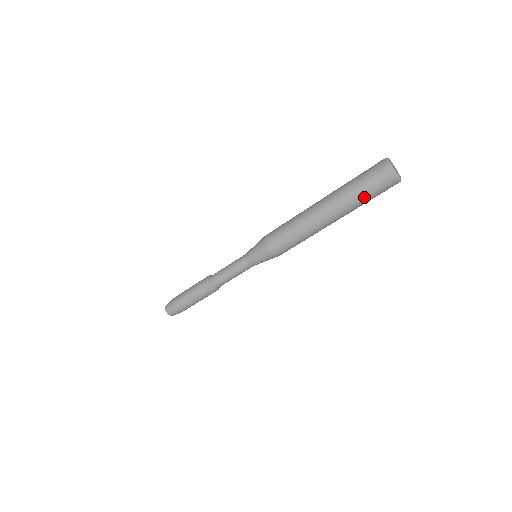
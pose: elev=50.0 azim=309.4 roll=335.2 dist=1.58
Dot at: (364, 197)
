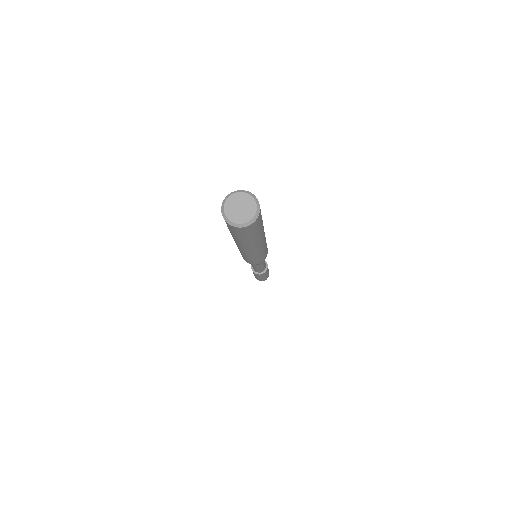
Dot at: (258, 233)
